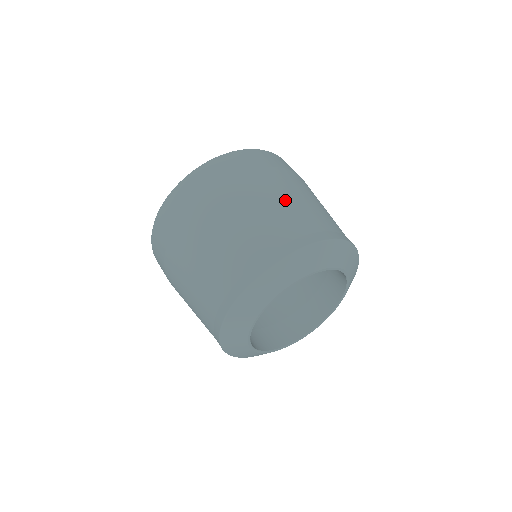
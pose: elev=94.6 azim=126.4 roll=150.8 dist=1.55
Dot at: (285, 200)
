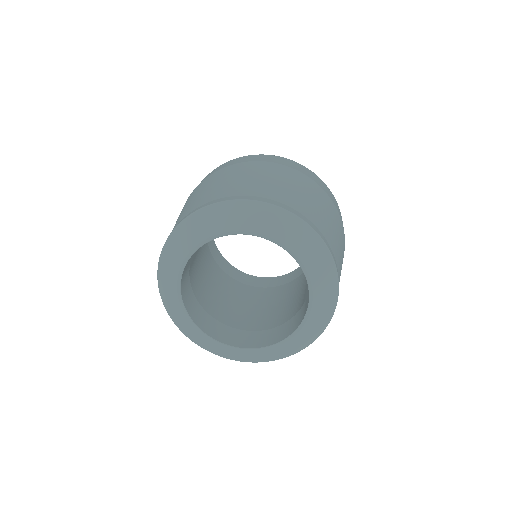
Dot at: (314, 201)
